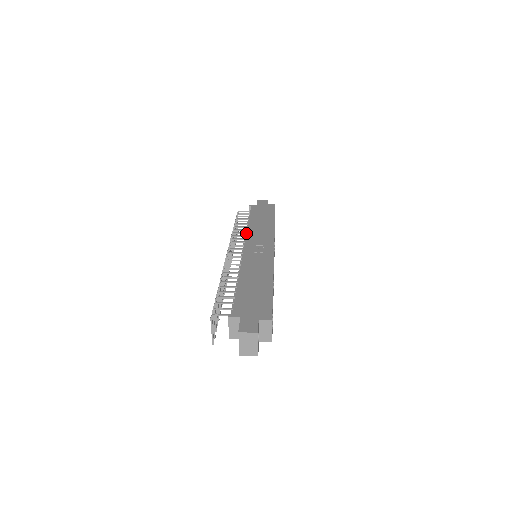
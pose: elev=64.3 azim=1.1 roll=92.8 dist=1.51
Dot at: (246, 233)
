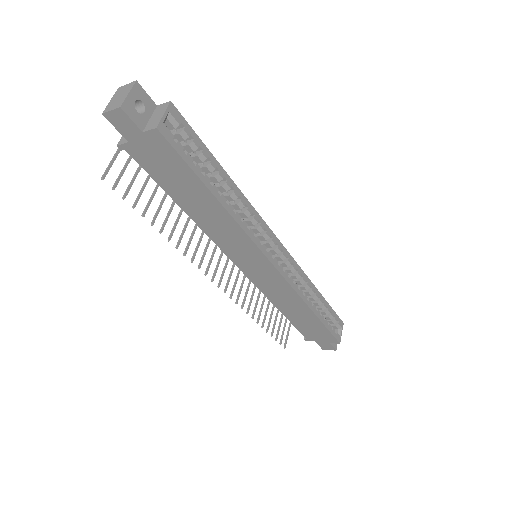
Dot at: occluded
